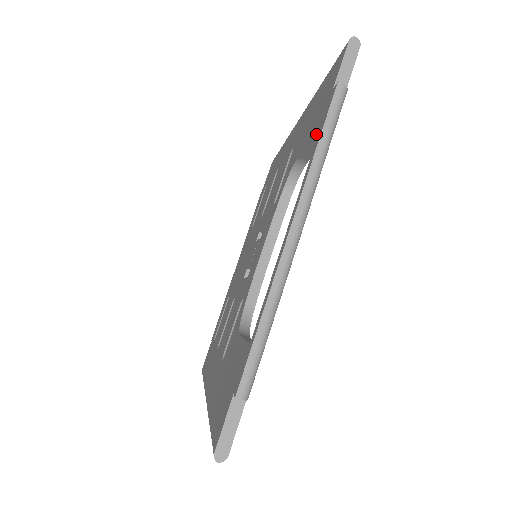
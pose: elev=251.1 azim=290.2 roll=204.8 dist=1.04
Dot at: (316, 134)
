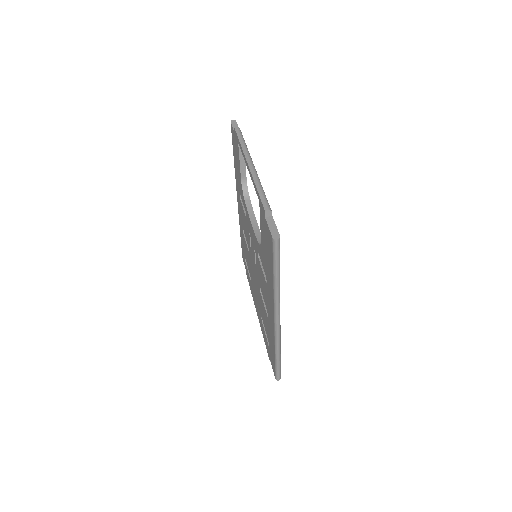
Dot at: (238, 147)
